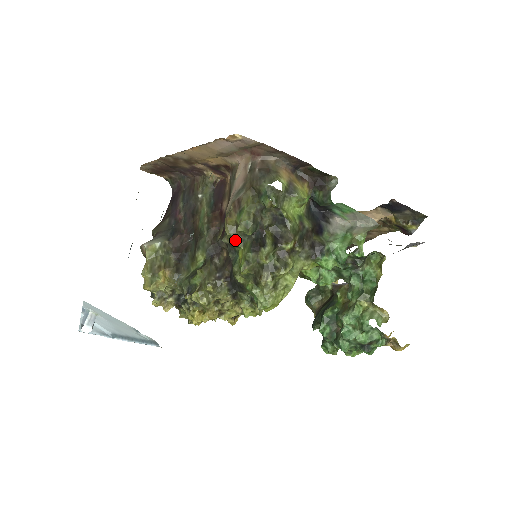
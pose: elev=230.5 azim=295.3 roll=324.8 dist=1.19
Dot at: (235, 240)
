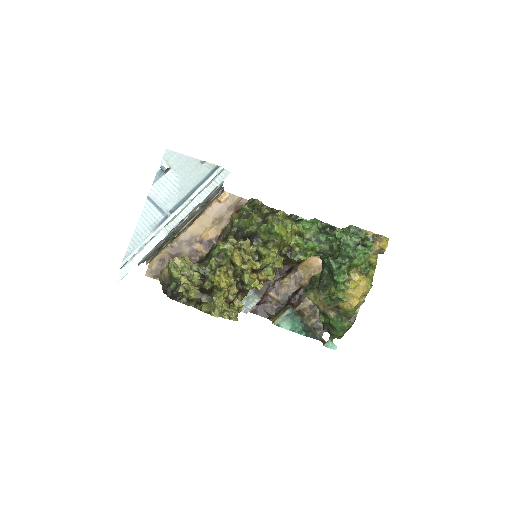
Dot at: (241, 219)
